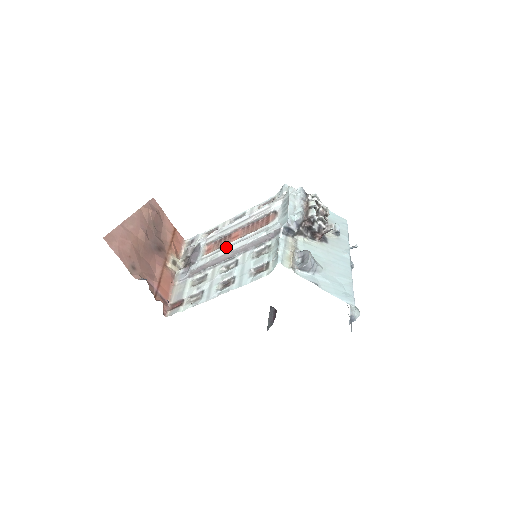
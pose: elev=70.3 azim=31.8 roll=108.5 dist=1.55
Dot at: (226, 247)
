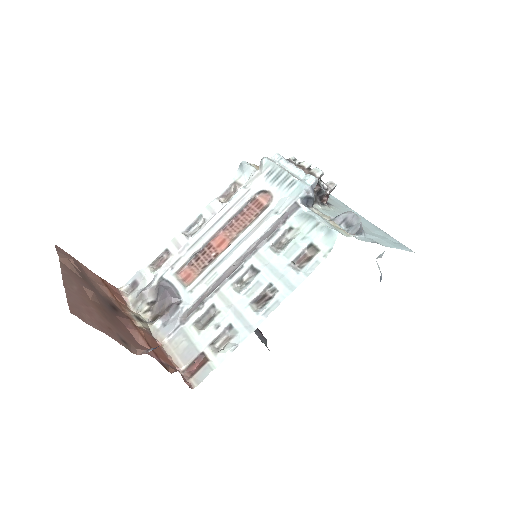
Dot at: (222, 259)
